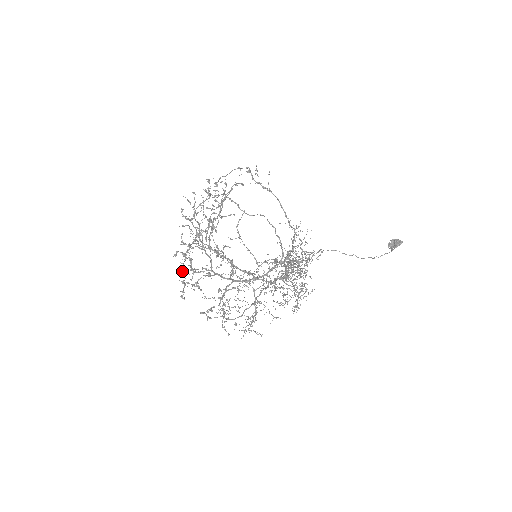
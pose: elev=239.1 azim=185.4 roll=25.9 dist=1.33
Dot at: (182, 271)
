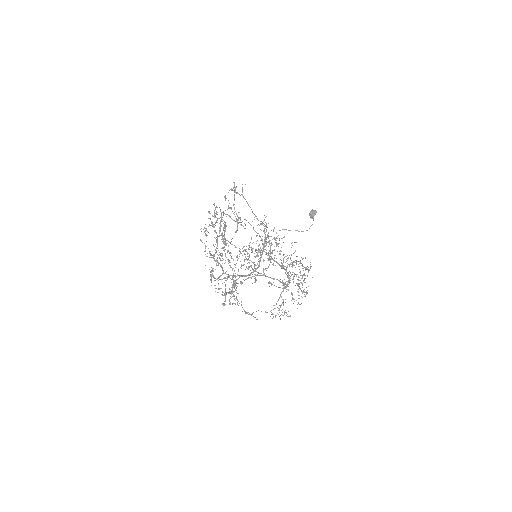
Dot at: occluded
